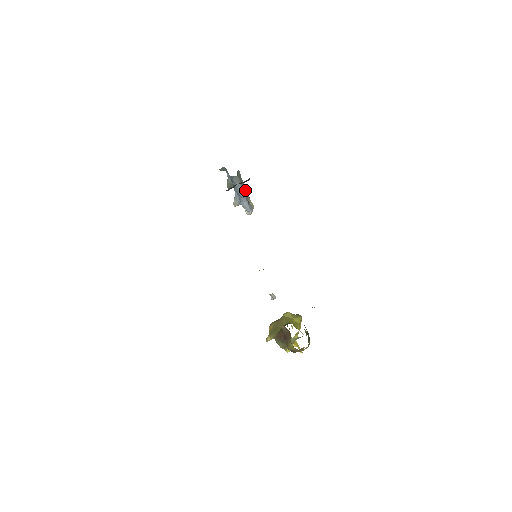
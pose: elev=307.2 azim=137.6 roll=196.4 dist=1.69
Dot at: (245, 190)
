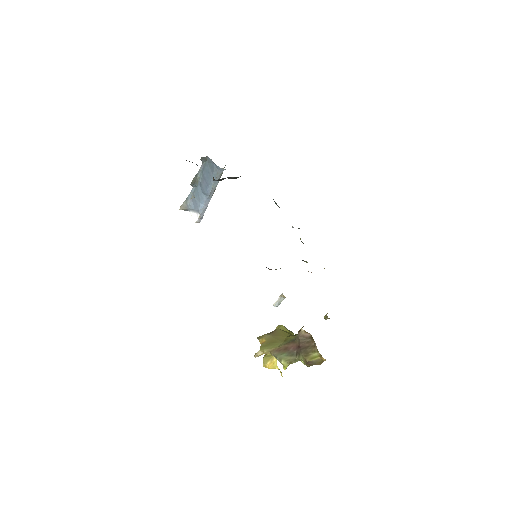
Dot at: occluded
